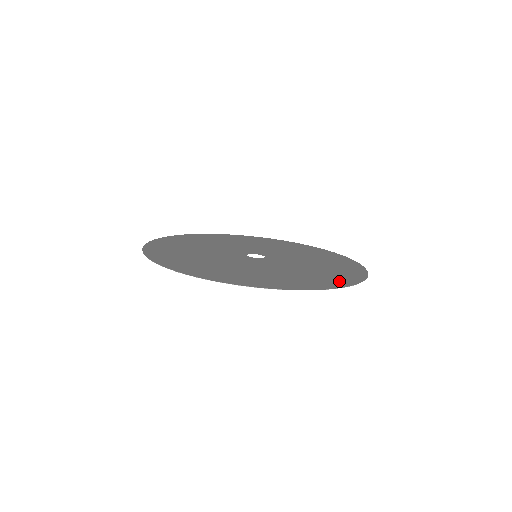
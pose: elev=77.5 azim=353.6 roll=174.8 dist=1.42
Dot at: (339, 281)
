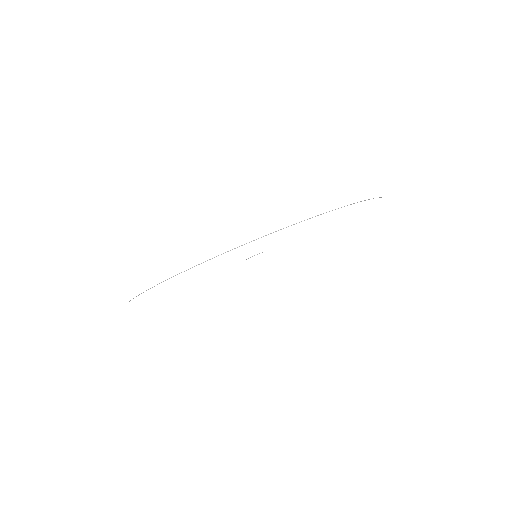
Dot at: occluded
